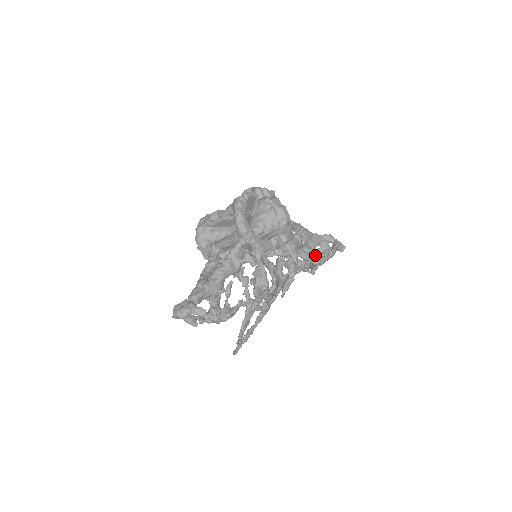
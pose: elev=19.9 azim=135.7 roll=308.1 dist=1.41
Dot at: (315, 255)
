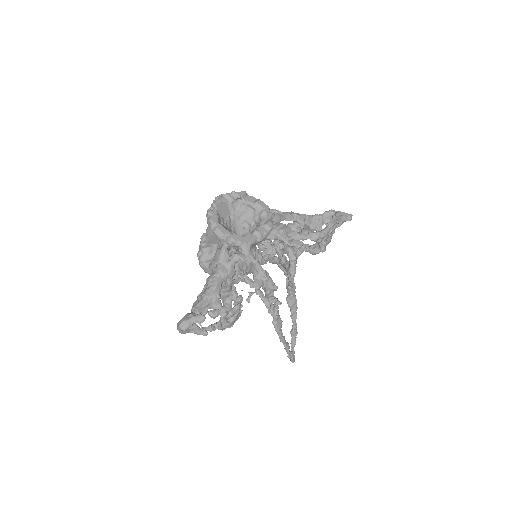
Dot at: occluded
